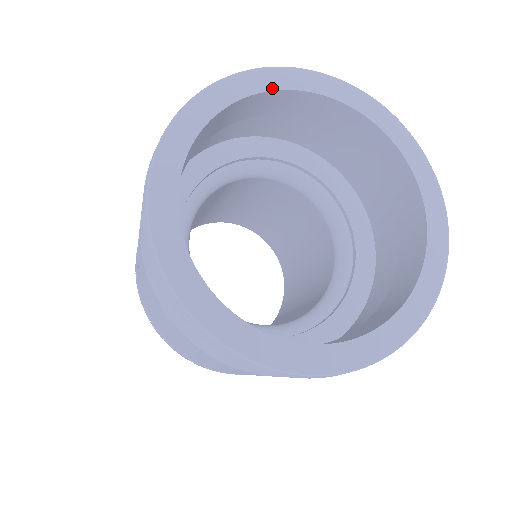
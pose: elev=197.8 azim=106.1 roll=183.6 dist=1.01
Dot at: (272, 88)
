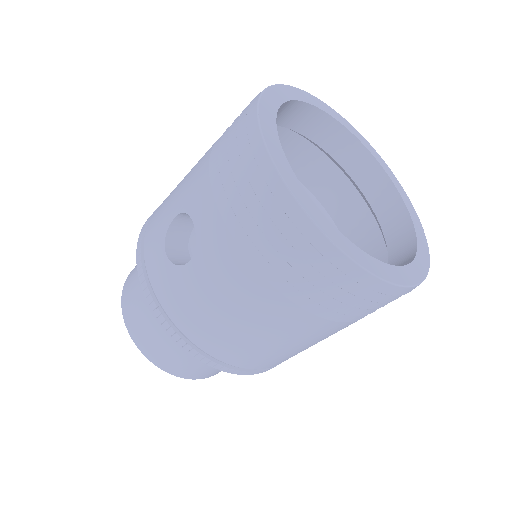
Dot at: (296, 99)
